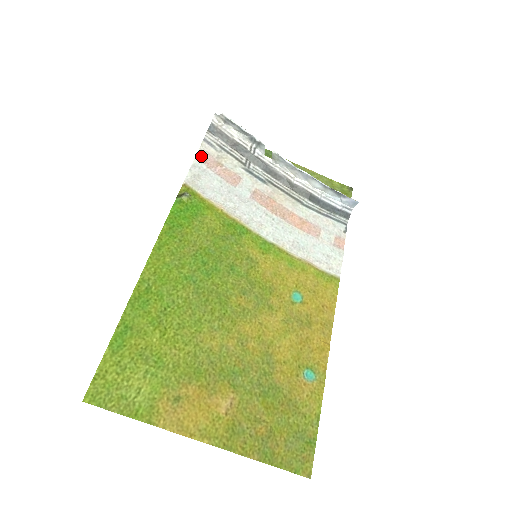
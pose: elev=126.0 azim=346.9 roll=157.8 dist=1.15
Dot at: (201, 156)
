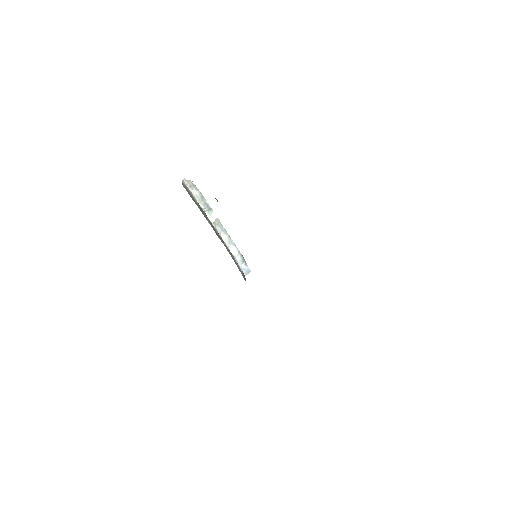
Dot at: occluded
